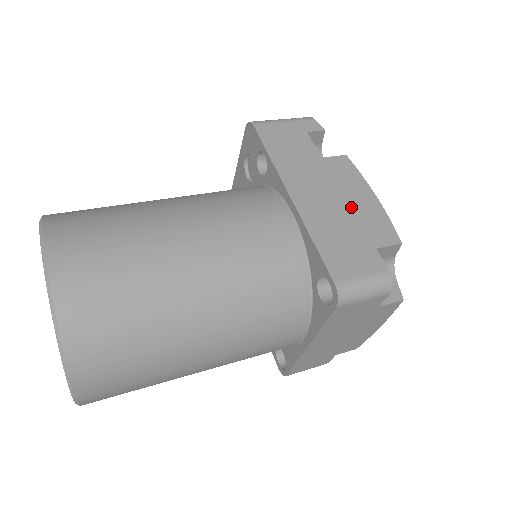
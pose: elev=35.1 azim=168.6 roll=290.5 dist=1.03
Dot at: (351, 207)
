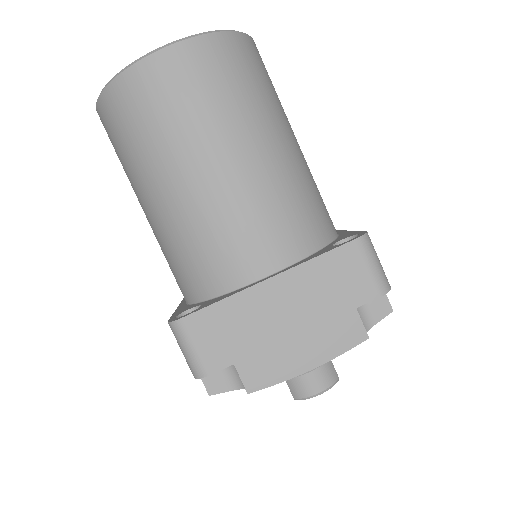
Dot at: occluded
